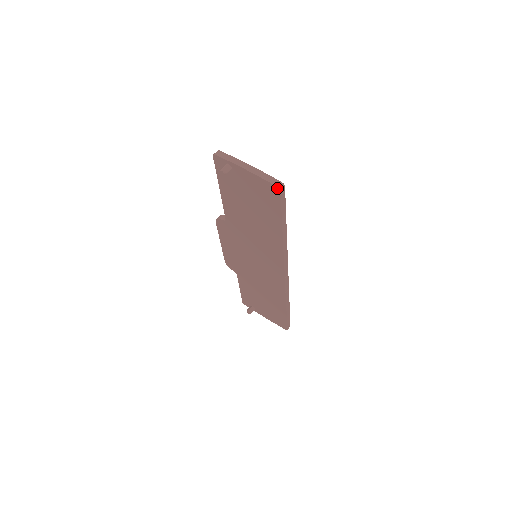
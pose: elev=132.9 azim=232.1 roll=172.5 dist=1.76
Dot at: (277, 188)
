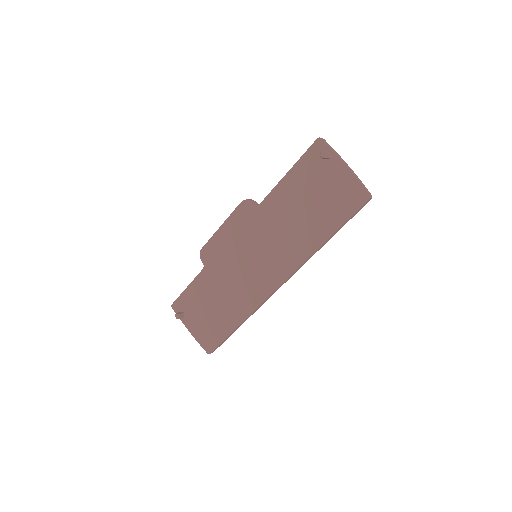
Dot at: (368, 195)
